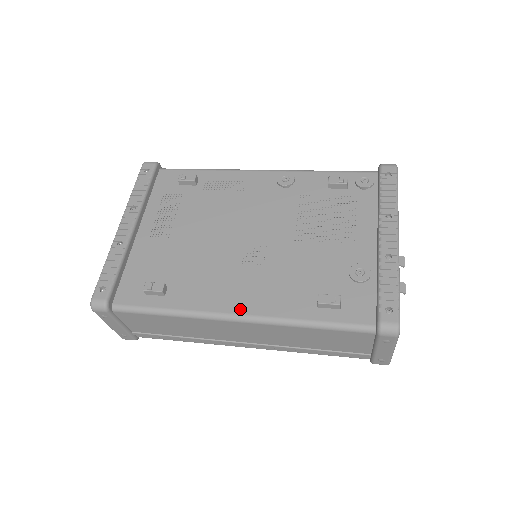
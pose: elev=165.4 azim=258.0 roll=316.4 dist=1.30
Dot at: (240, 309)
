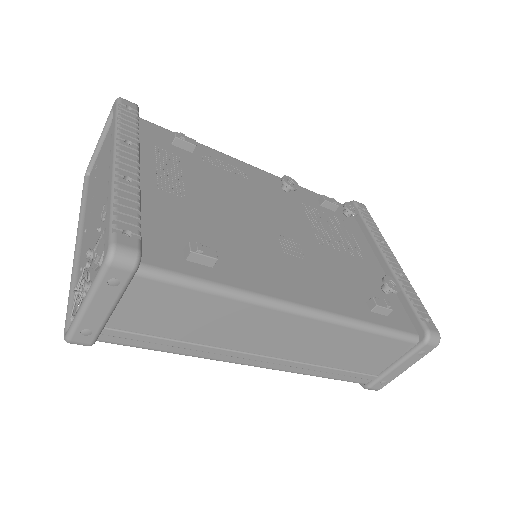
Dot at: (307, 301)
